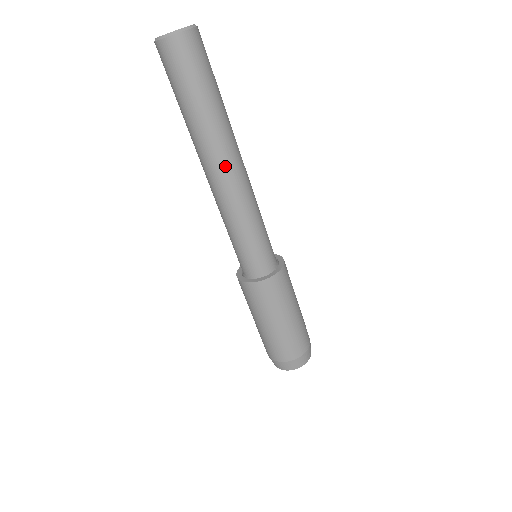
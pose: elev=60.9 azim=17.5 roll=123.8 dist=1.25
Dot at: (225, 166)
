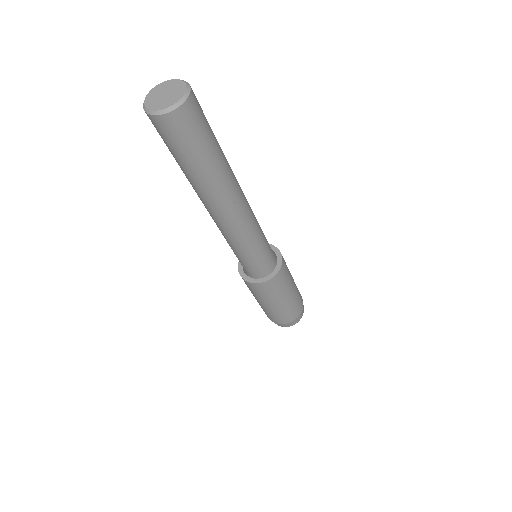
Dot at: (225, 210)
